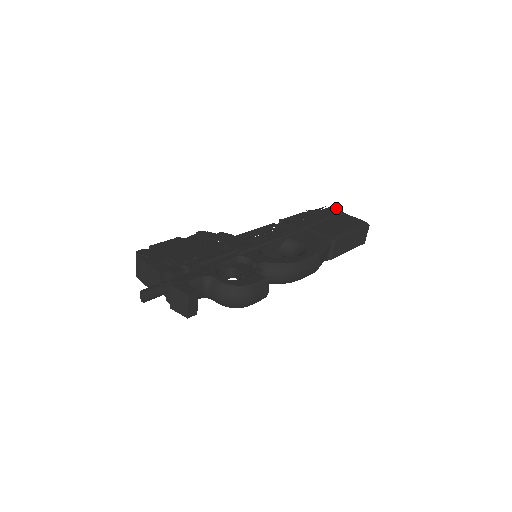
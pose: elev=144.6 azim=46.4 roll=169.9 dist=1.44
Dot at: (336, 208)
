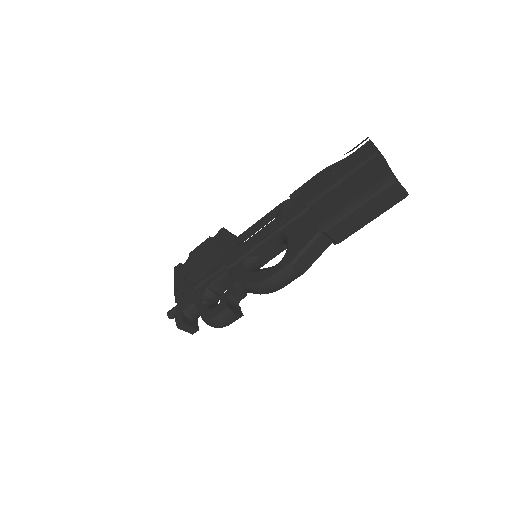
Dot at: (371, 145)
